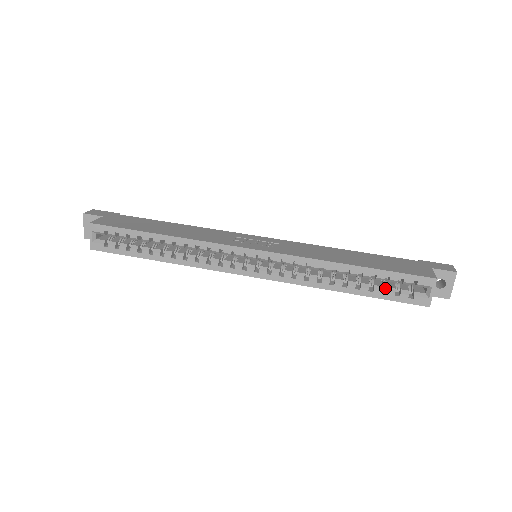
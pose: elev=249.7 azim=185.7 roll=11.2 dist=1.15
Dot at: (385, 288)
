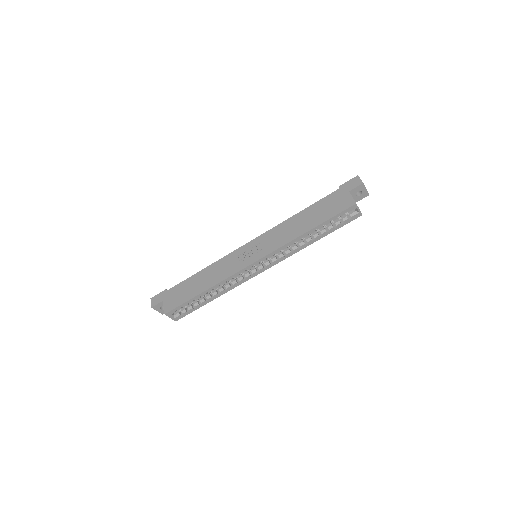
Dot at: (334, 223)
